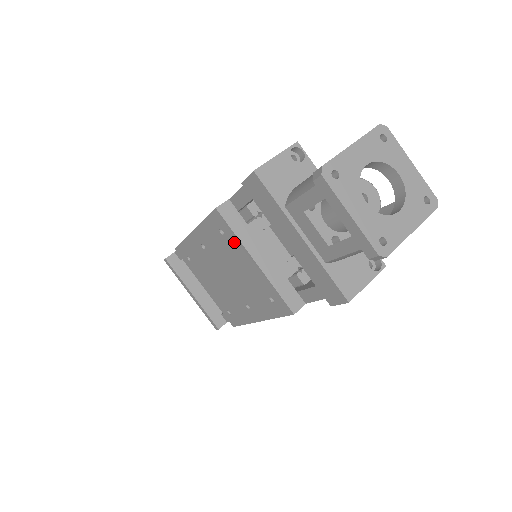
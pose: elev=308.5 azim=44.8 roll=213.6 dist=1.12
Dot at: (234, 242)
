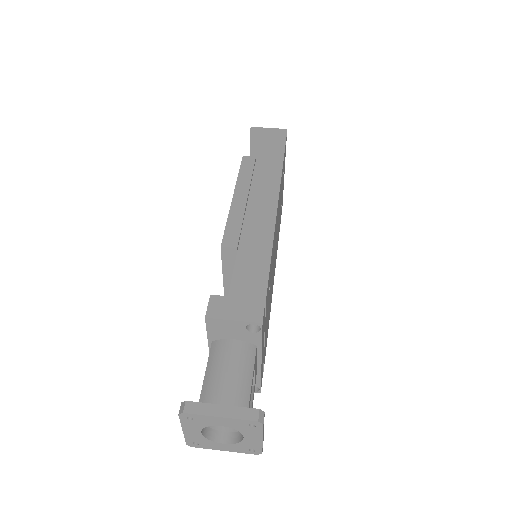
Dot at: occluded
